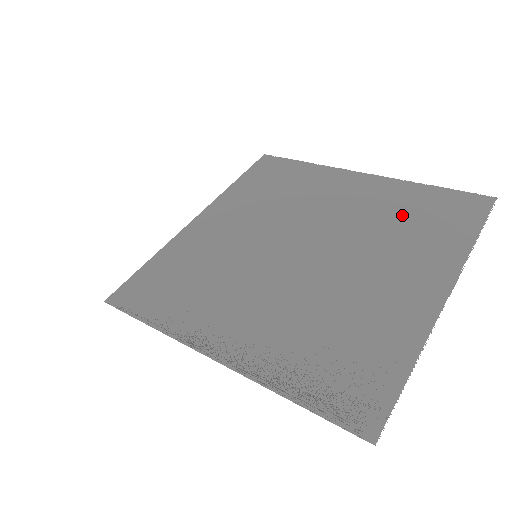
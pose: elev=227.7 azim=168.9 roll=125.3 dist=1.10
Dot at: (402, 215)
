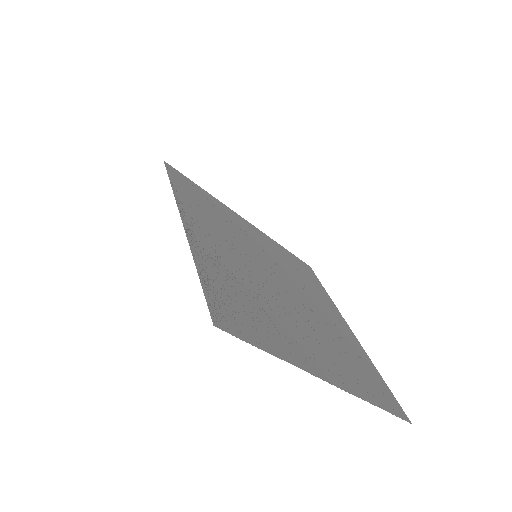
Dot at: (351, 354)
